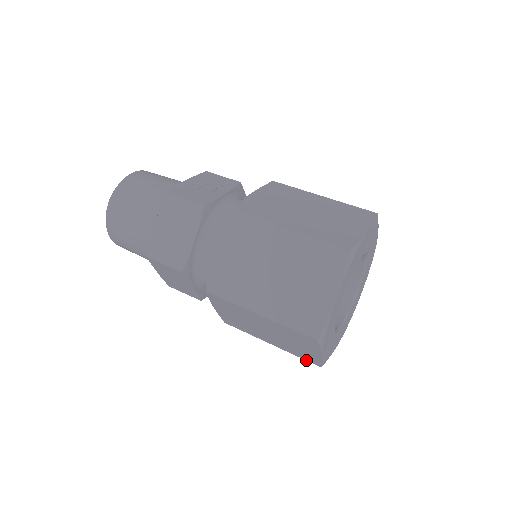
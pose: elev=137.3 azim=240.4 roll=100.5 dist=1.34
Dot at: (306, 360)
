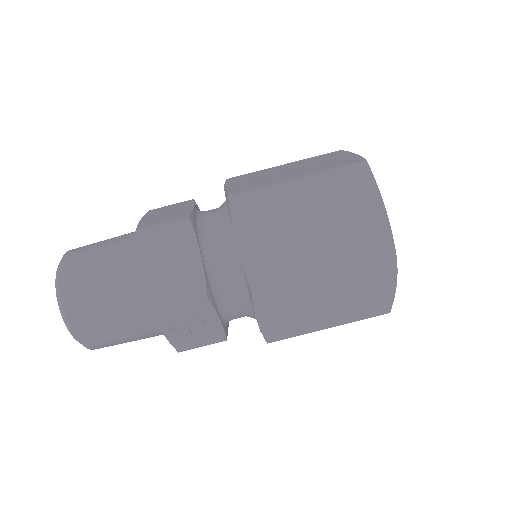
Dot at: occluded
